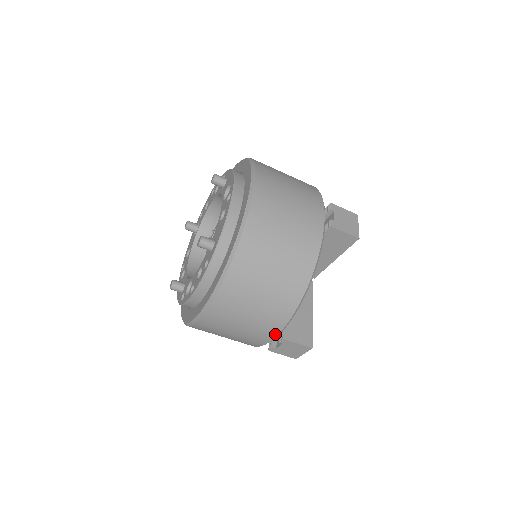
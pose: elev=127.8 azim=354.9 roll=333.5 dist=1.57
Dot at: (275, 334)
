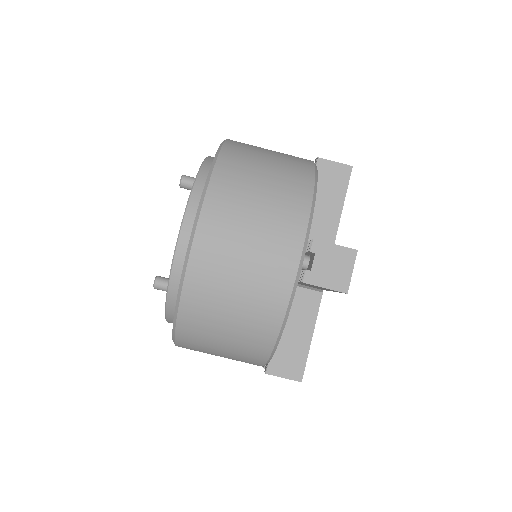
Dot at: occluded
